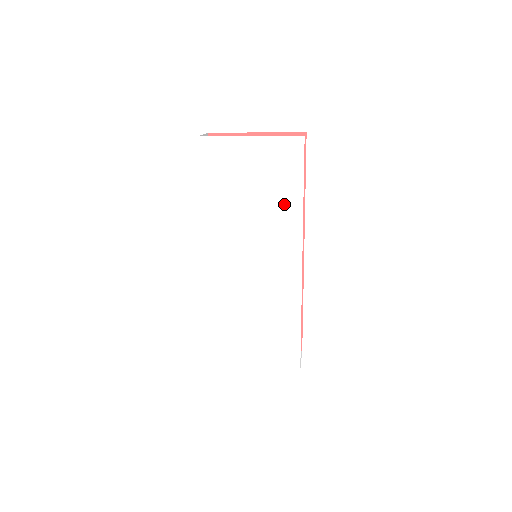
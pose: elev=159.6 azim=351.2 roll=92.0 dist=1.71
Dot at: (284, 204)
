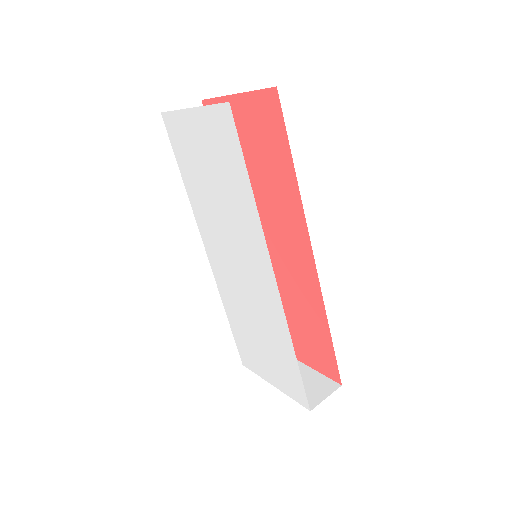
Dot at: (240, 198)
